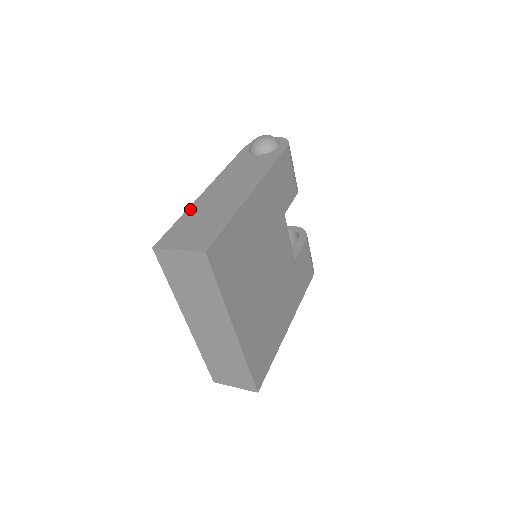
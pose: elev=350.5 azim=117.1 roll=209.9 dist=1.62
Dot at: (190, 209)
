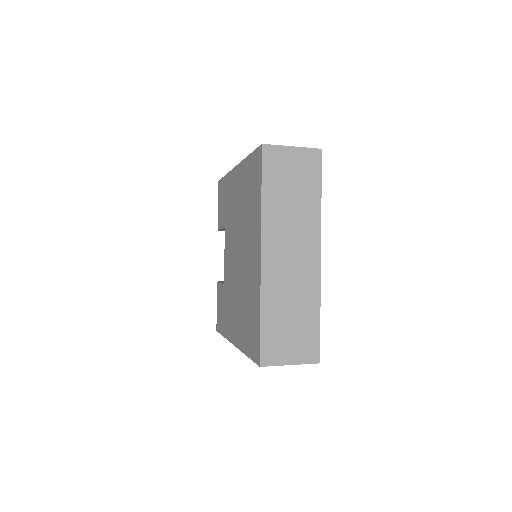
Dot at: occluded
